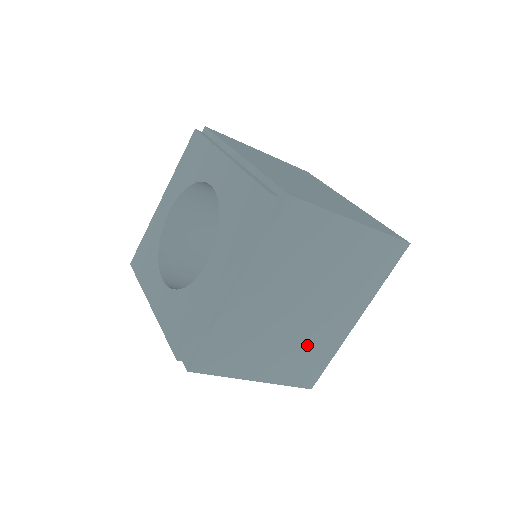
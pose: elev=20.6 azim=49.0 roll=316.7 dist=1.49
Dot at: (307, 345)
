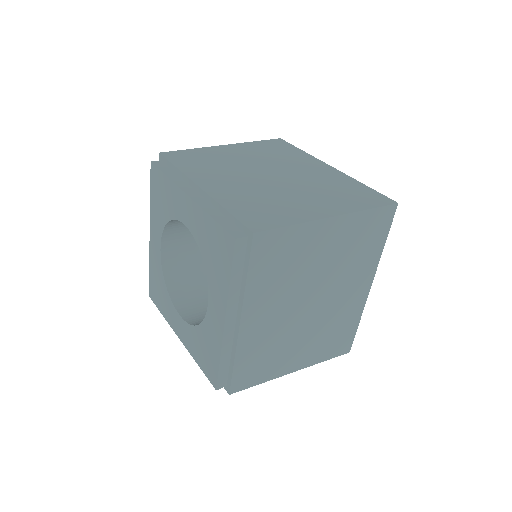
Dot at: (330, 326)
